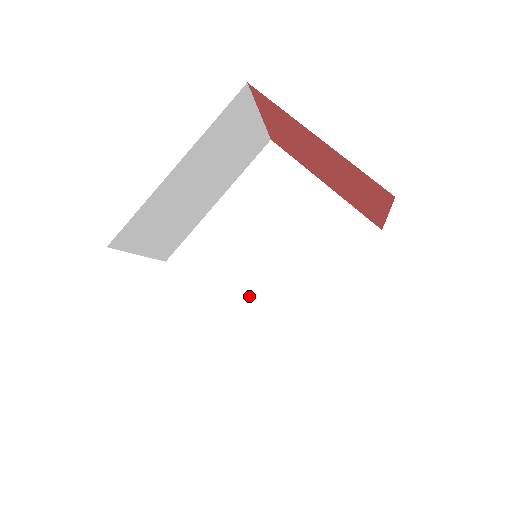
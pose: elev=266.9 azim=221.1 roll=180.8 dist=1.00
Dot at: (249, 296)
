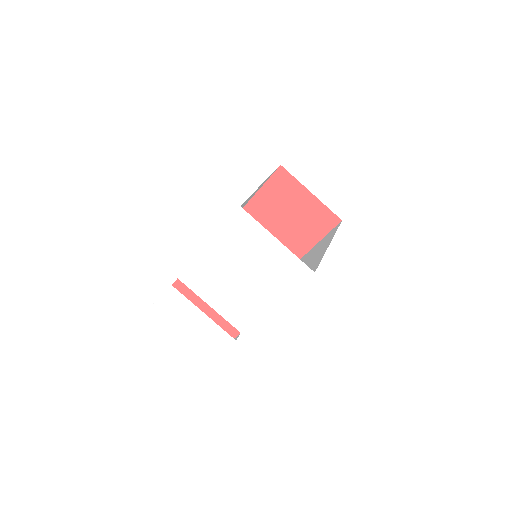
Dot at: occluded
